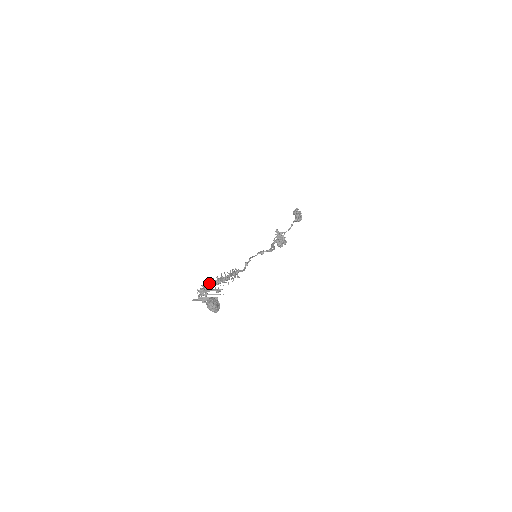
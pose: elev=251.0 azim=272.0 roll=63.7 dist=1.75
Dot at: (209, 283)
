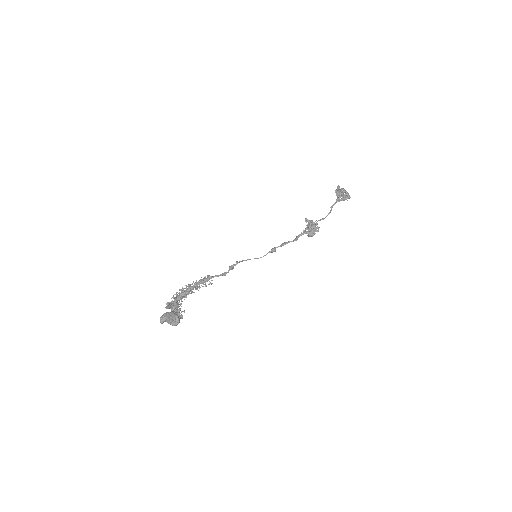
Dot at: (174, 298)
